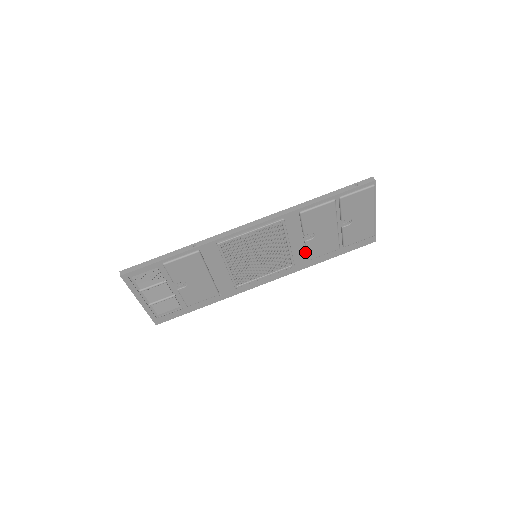
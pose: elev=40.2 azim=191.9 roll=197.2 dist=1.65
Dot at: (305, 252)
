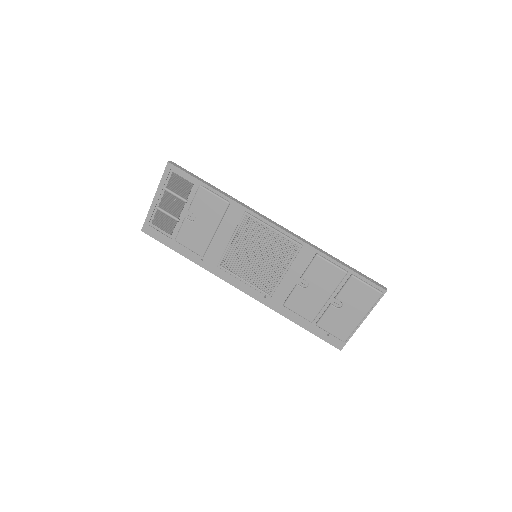
Dot at: (288, 295)
